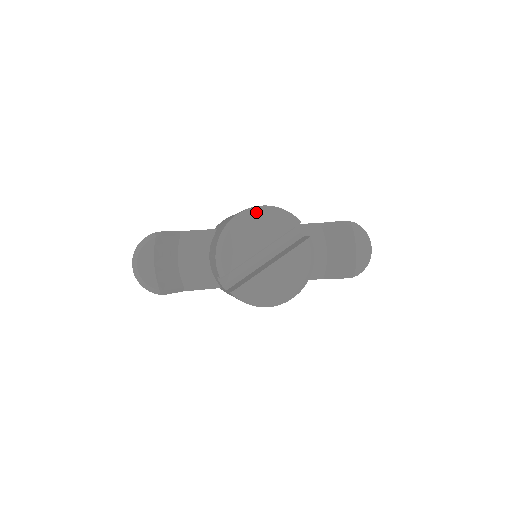
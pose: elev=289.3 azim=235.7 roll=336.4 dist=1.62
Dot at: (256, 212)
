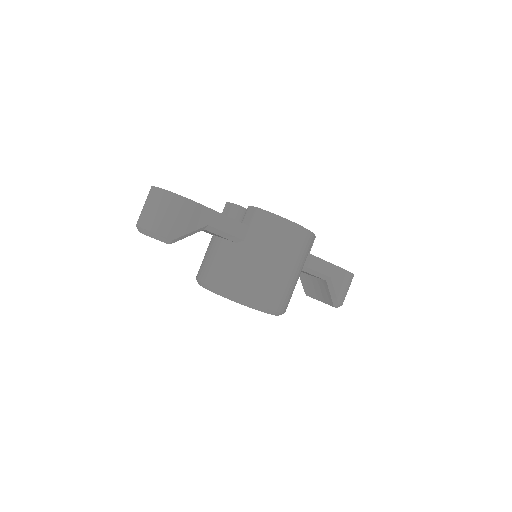
Dot at: occluded
